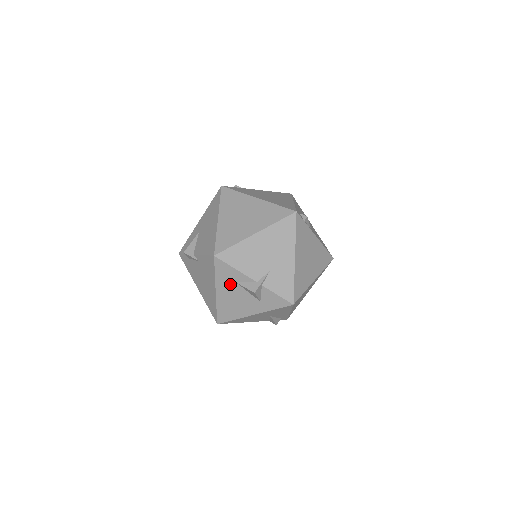
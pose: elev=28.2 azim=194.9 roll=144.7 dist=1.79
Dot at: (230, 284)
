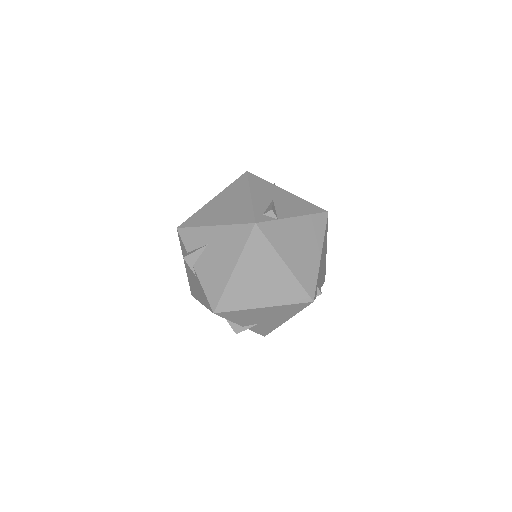
Dot at: occluded
